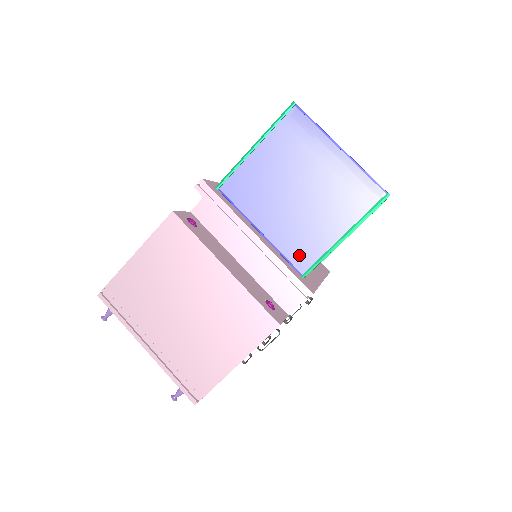
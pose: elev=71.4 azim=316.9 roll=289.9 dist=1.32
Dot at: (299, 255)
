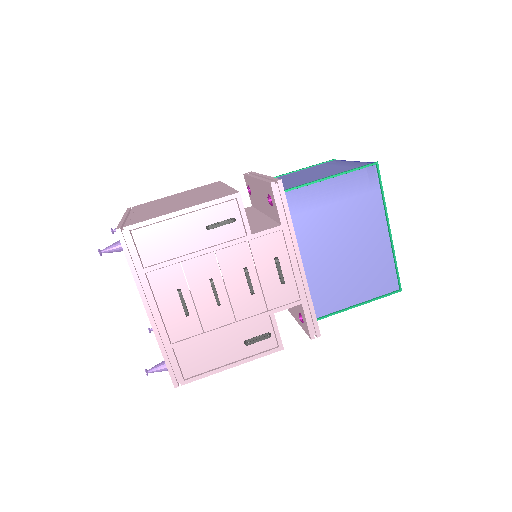
Dot at: (288, 187)
